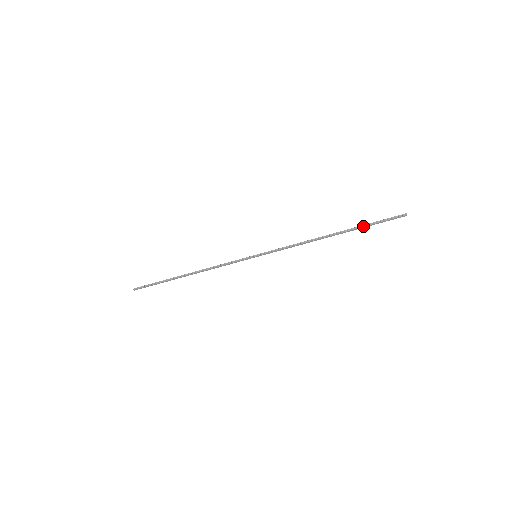
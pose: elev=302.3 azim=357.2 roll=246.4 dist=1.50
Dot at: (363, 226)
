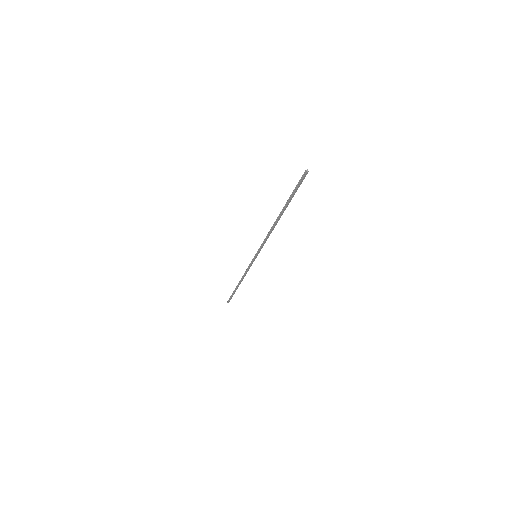
Dot at: (289, 200)
